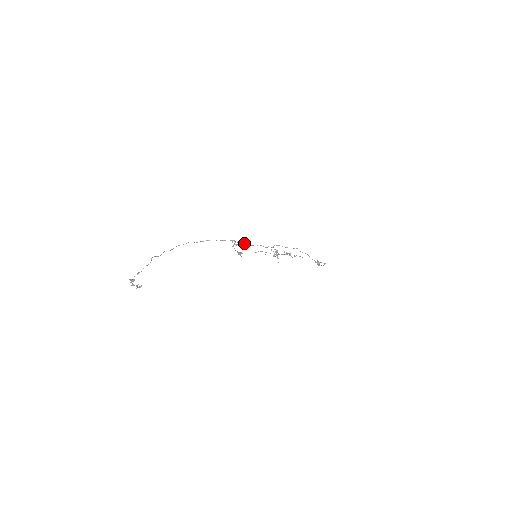
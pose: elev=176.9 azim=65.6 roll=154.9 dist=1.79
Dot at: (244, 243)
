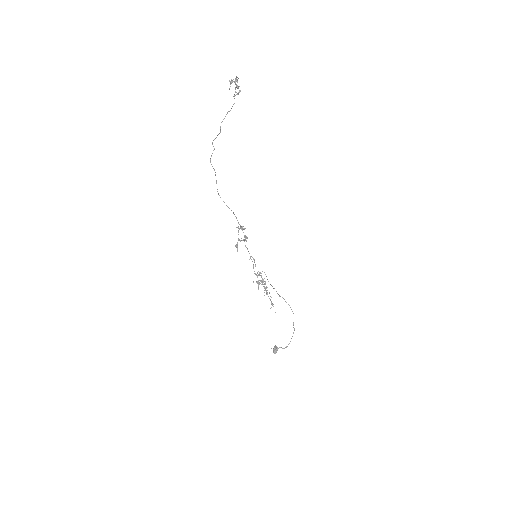
Dot at: occluded
